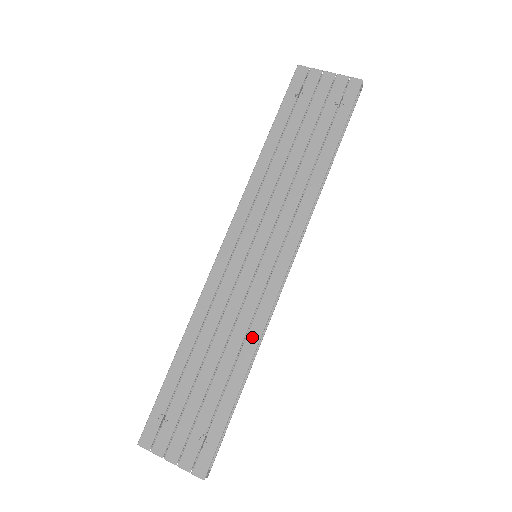
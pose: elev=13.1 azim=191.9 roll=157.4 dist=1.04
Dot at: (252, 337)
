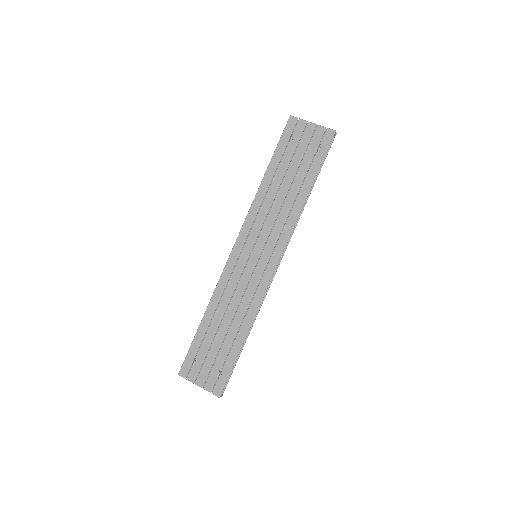
Dot at: (251, 311)
